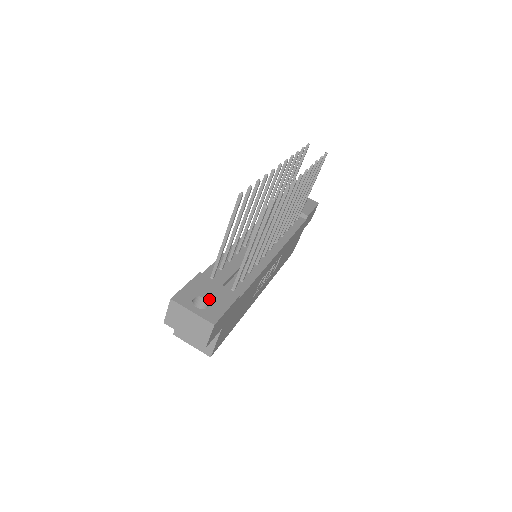
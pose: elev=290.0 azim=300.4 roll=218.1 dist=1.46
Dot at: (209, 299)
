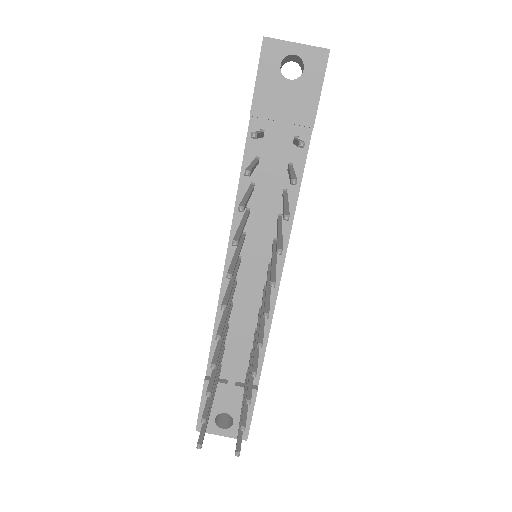
Dot at: (229, 413)
